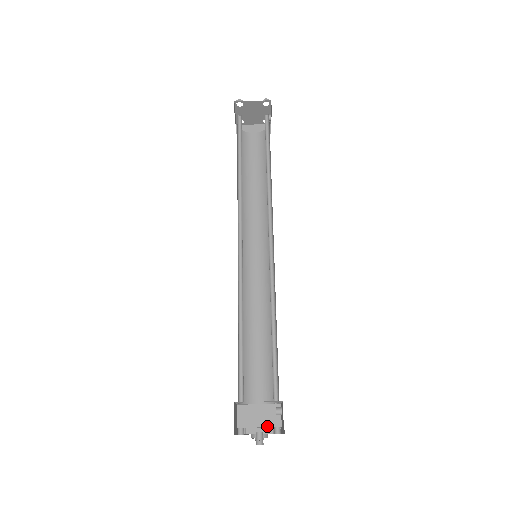
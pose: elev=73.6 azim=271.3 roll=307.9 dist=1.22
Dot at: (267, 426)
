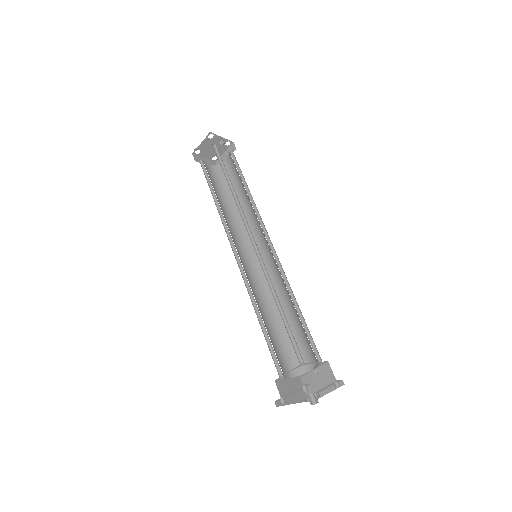
Dot at: (326, 385)
